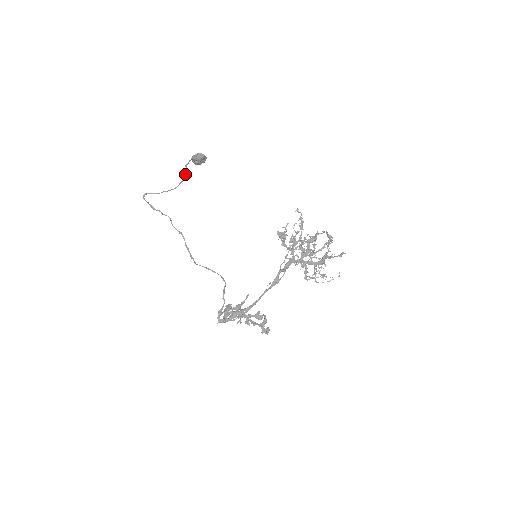
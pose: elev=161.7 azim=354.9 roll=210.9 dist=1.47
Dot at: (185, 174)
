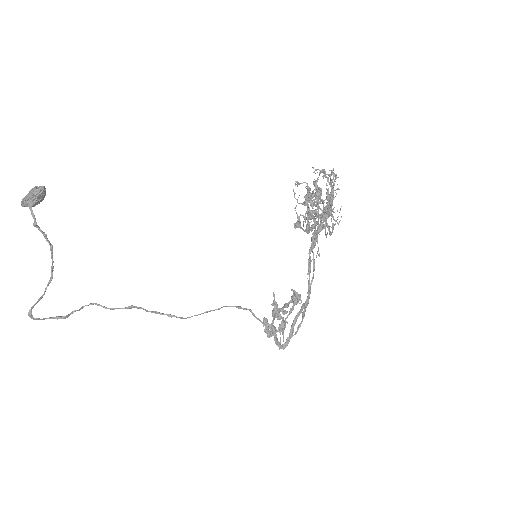
Dot at: (45, 236)
